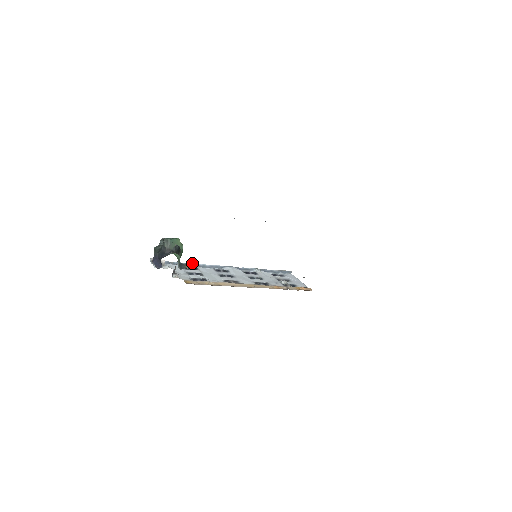
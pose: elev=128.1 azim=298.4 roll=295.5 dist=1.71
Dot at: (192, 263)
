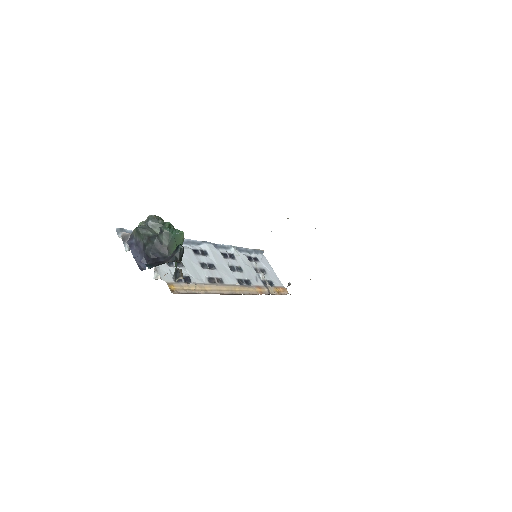
Dot at: occluded
